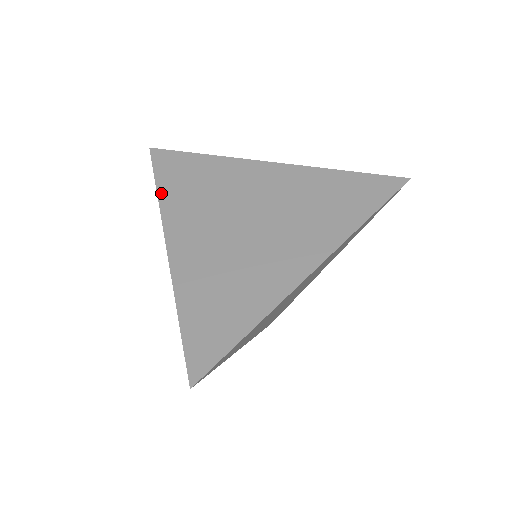
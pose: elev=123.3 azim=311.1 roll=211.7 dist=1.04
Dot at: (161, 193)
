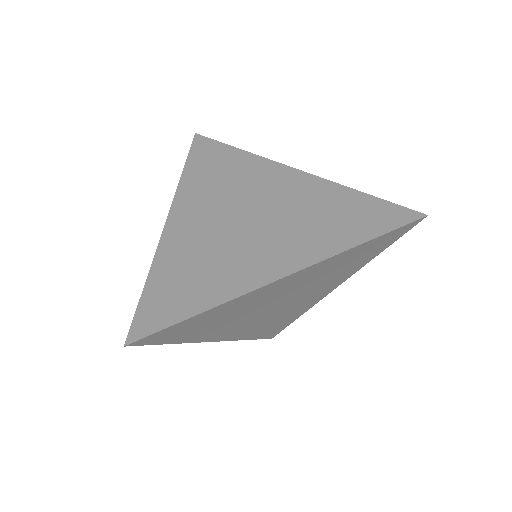
Dot at: (185, 173)
